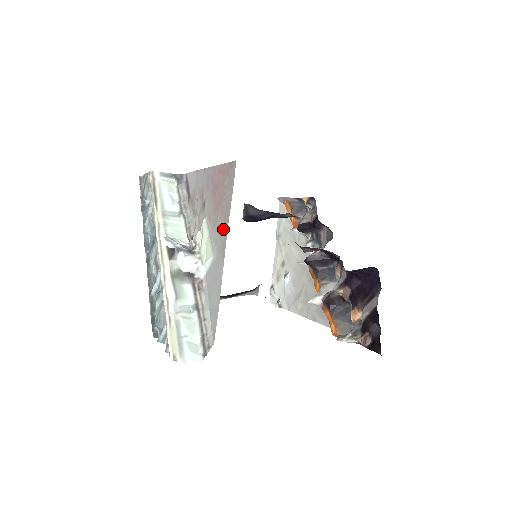
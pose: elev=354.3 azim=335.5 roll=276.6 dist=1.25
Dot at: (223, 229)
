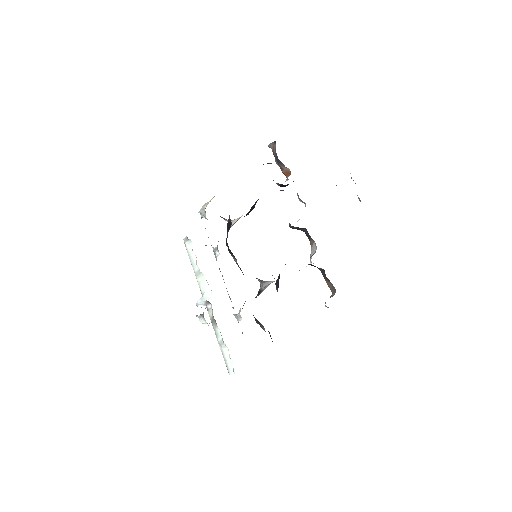
Dot at: occluded
